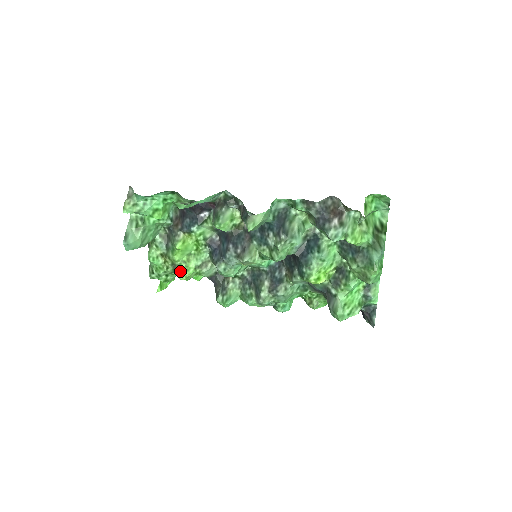
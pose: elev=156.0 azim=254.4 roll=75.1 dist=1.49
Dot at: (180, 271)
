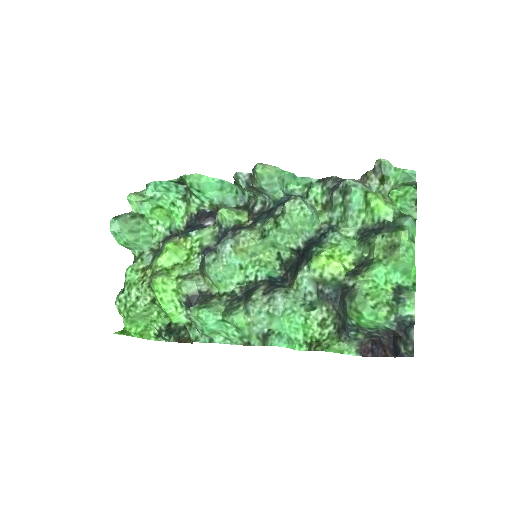
Dot at: (158, 274)
